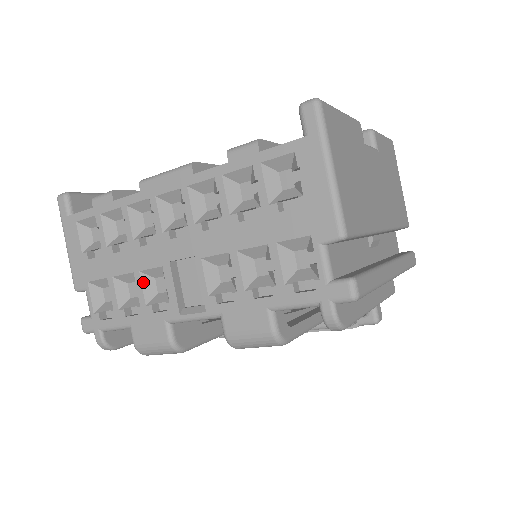
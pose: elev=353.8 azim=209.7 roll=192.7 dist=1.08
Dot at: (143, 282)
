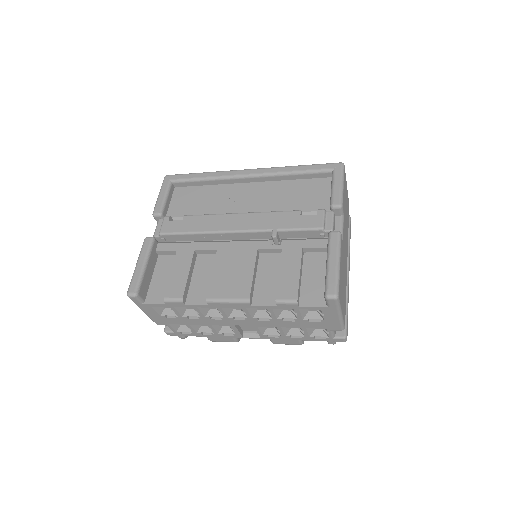
Dot at: (214, 327)
